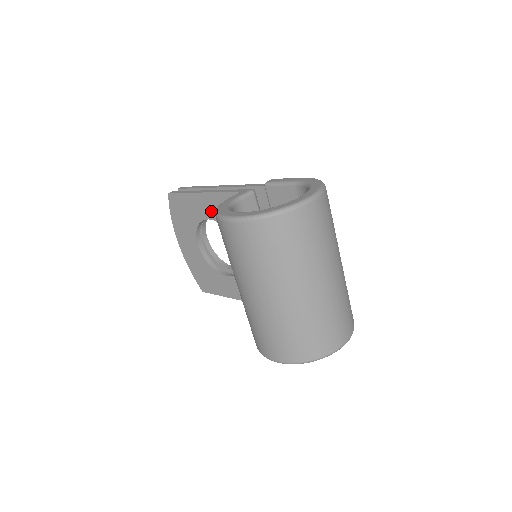
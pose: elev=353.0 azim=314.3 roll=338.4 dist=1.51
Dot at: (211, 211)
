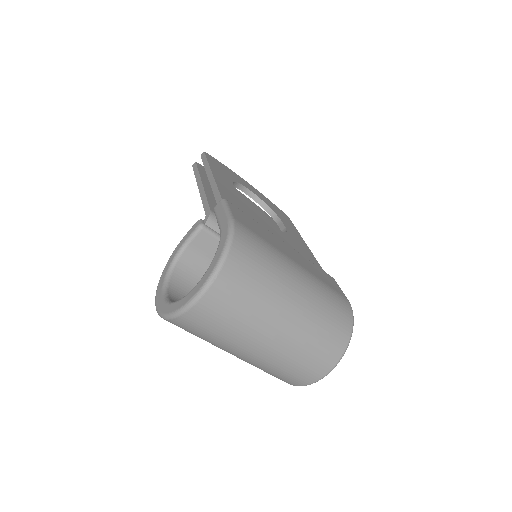
Dot at: occluded
